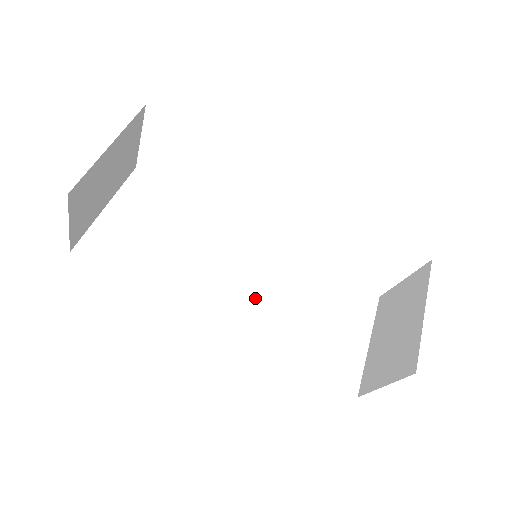
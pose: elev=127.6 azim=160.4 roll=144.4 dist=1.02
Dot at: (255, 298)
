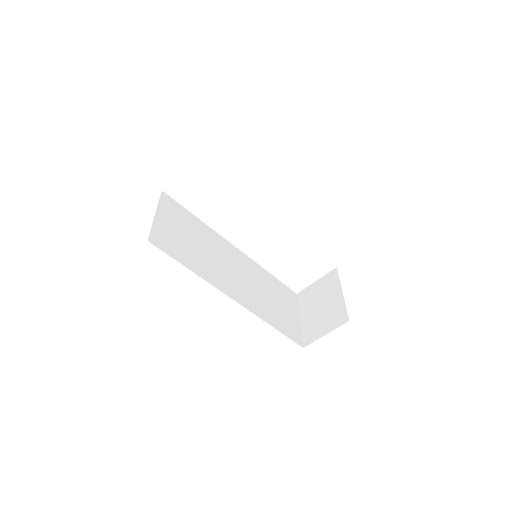
Dot at: (245, 286)
